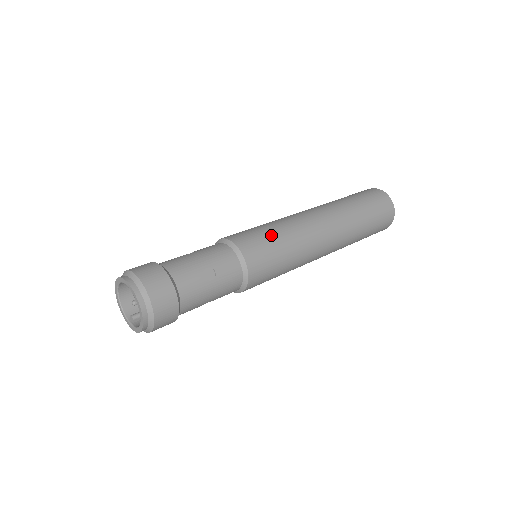
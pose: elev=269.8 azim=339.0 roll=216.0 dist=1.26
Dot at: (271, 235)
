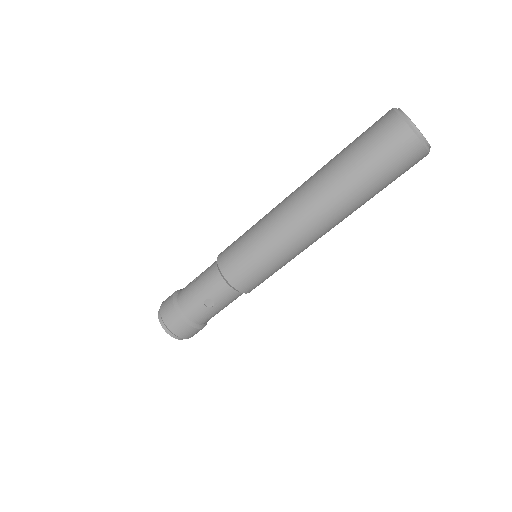
Dot at: (252, 254)
